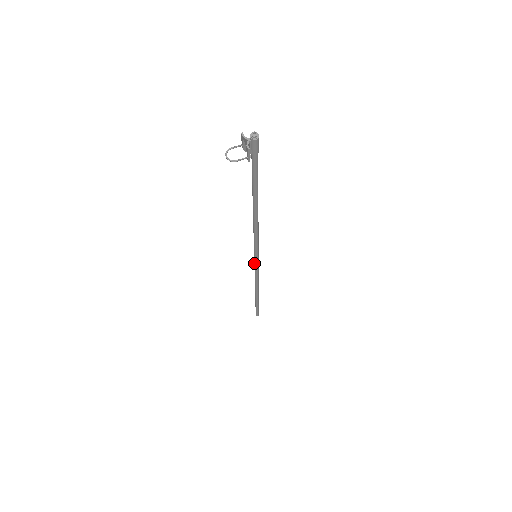
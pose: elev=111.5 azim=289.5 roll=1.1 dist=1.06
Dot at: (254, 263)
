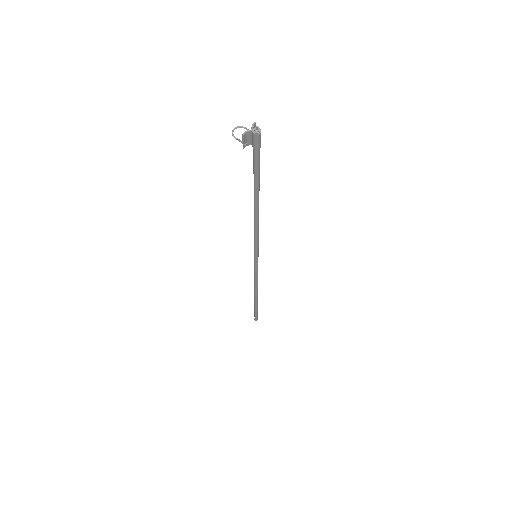
Dot at: (255, 262)
